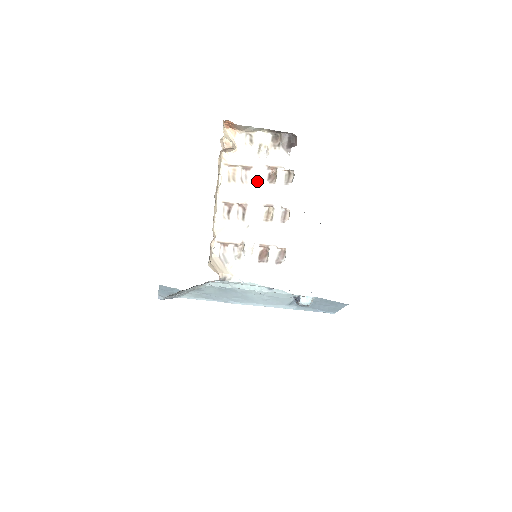
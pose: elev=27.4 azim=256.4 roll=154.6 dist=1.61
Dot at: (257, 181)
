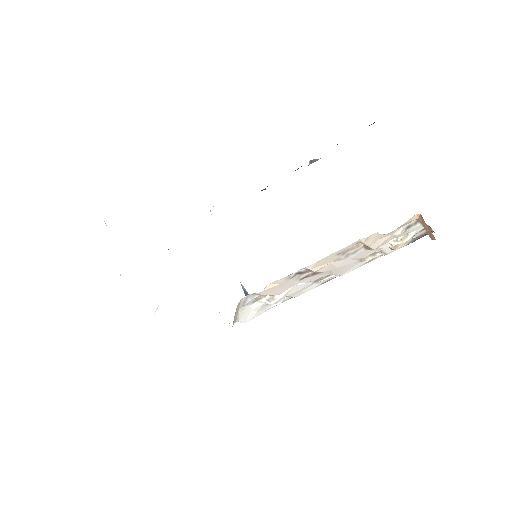
Dot at: (356, 258)
